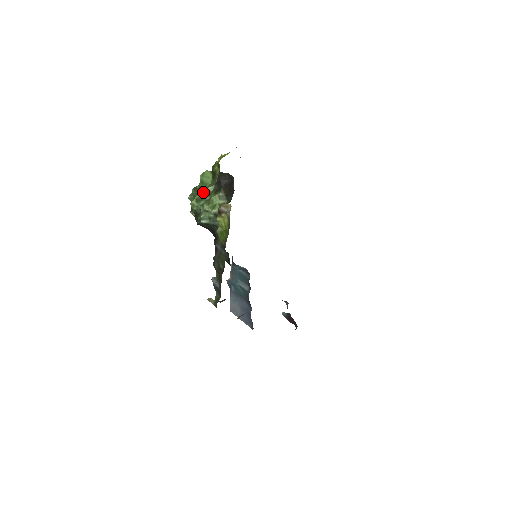
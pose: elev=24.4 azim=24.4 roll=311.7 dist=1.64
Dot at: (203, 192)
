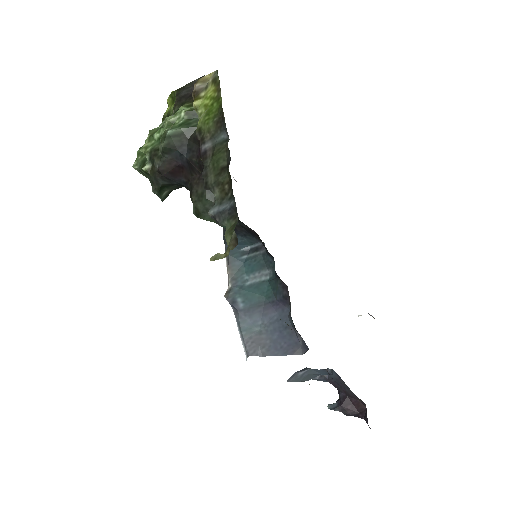
Dot at: (157, 128)
